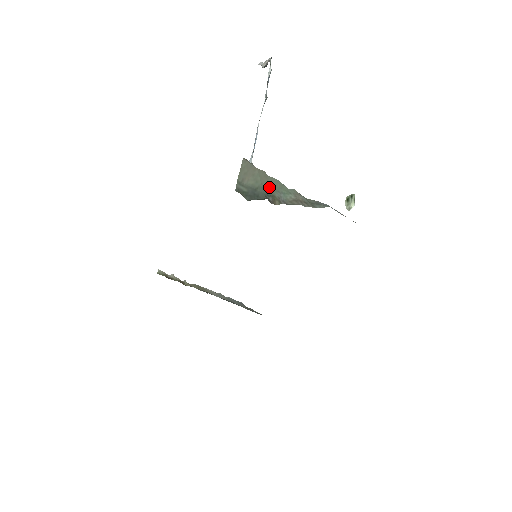
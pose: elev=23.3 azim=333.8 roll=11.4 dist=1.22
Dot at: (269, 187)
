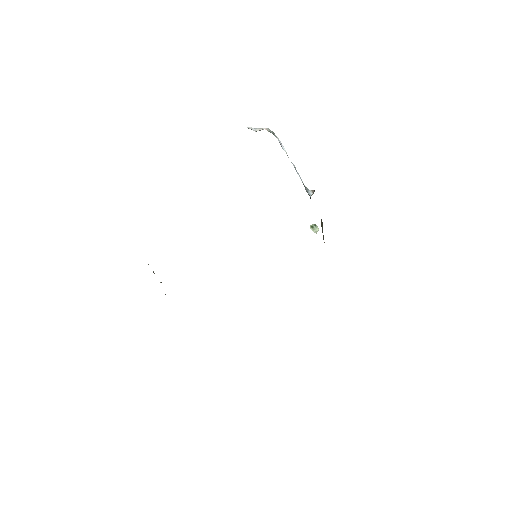
Dot at: occluded
